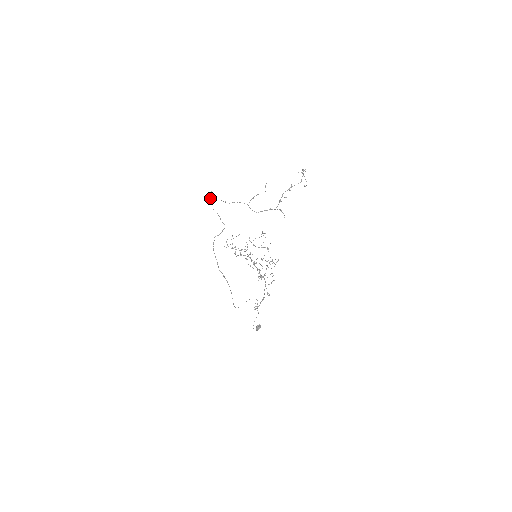
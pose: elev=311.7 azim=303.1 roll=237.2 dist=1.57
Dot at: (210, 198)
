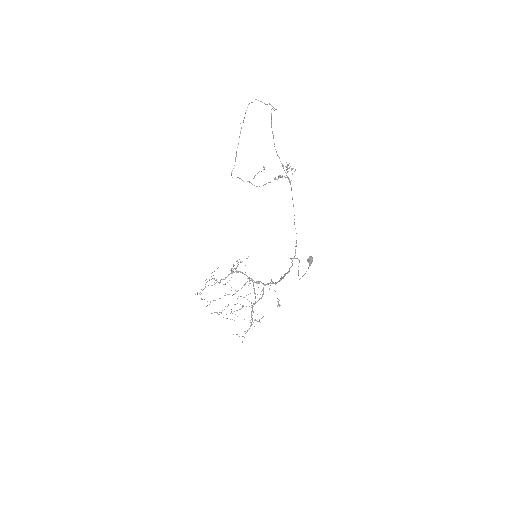
Dot at: occluded
